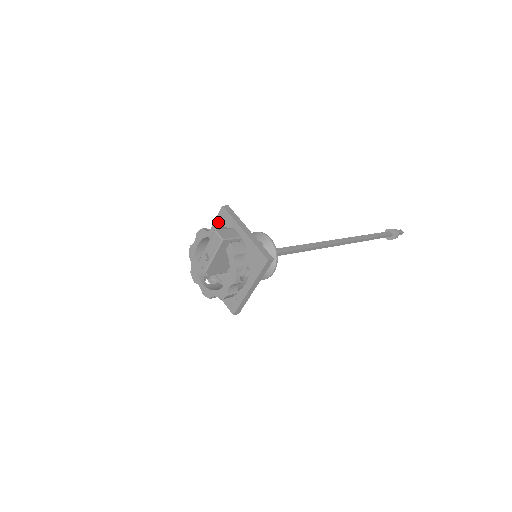
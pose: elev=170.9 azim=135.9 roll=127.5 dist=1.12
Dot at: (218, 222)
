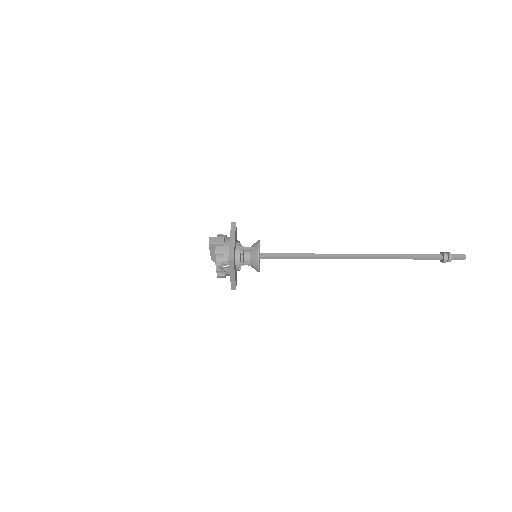
Dot at: occluded
